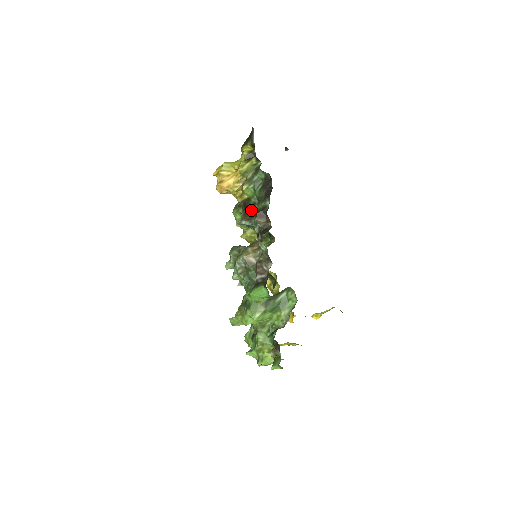
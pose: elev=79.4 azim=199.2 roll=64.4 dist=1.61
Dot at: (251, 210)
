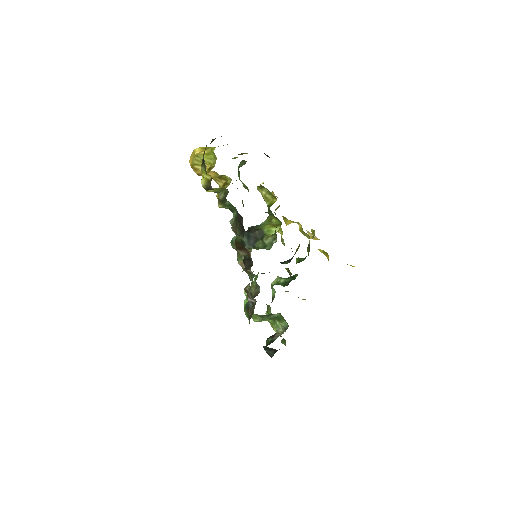
Dot at: occluded
